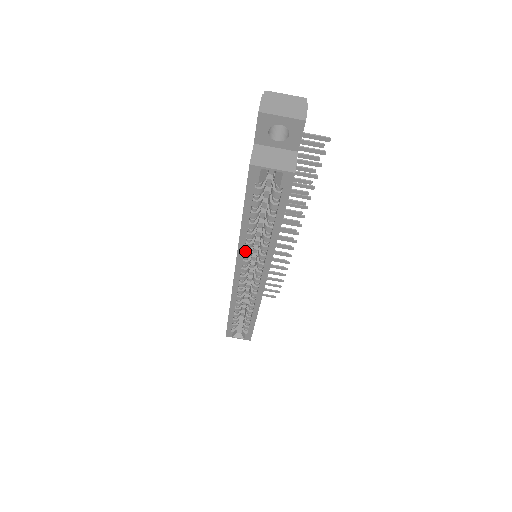
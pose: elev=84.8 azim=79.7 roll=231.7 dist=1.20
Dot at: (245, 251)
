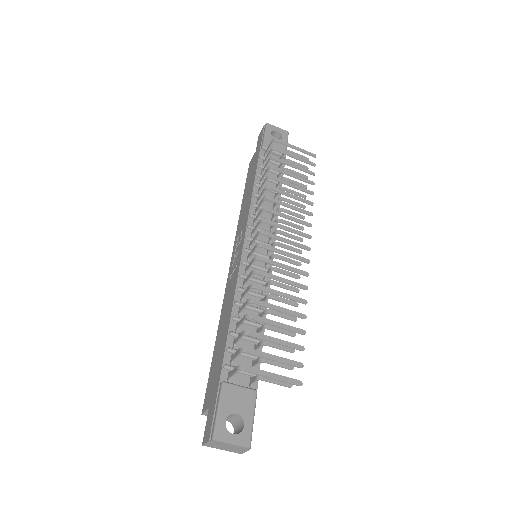
Dot at: occluded
